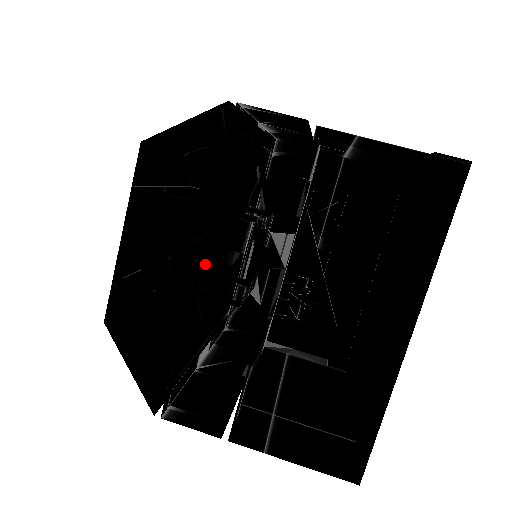
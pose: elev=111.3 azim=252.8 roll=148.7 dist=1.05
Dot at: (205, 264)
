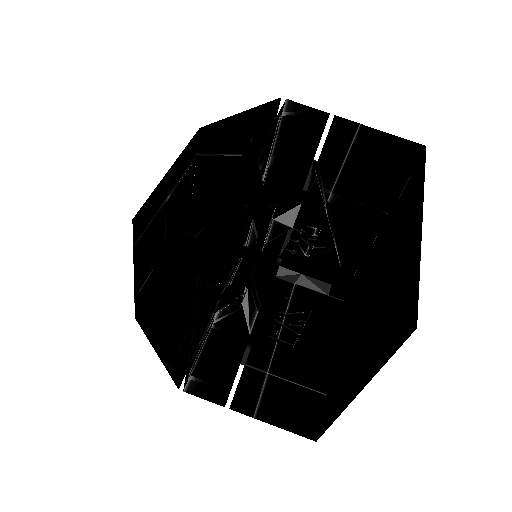
Dot at: (209, 274)
